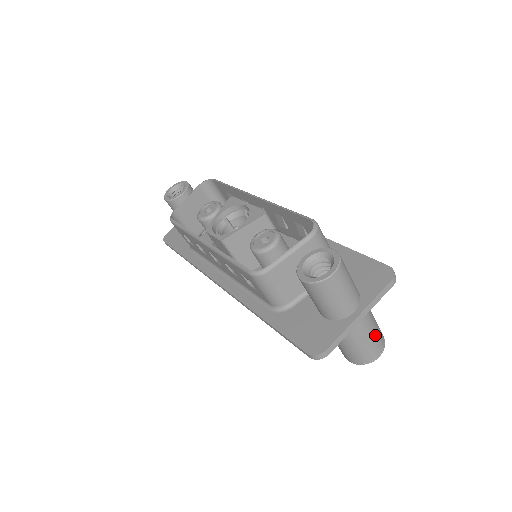
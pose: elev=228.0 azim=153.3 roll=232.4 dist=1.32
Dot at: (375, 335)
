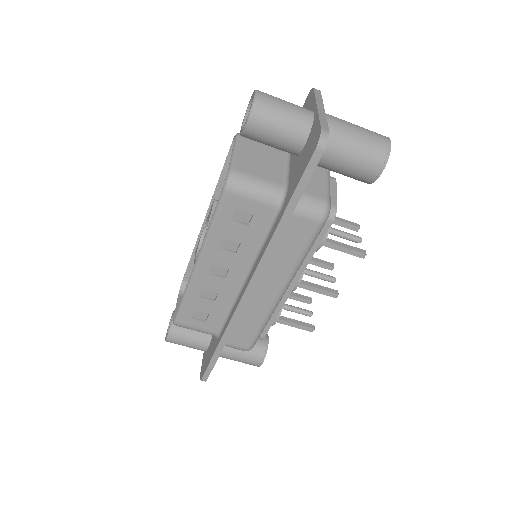
Dot at: (360, 127)
